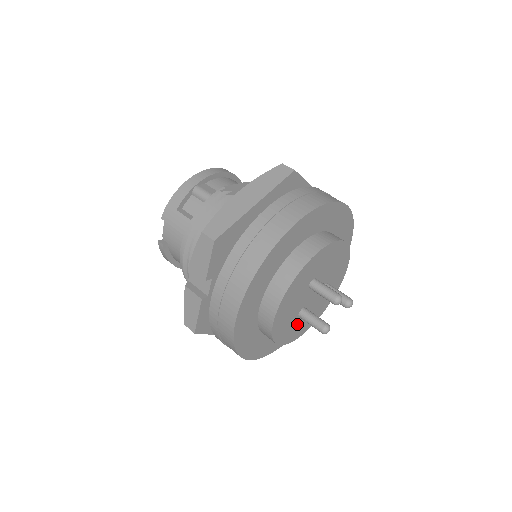
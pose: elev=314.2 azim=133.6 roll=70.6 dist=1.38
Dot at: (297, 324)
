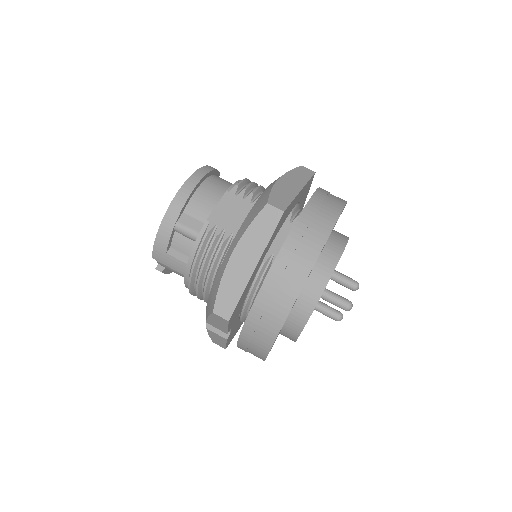
Dot at: occluded
